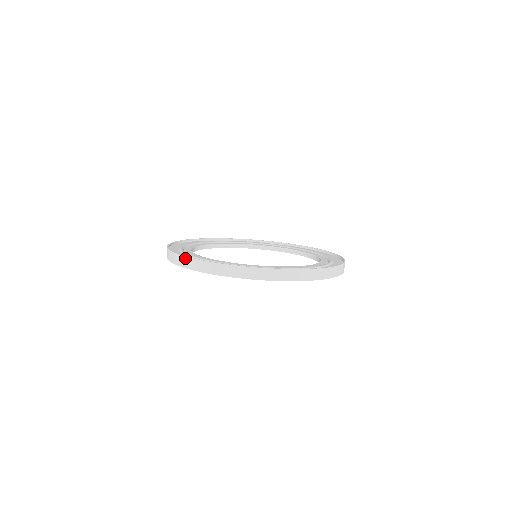
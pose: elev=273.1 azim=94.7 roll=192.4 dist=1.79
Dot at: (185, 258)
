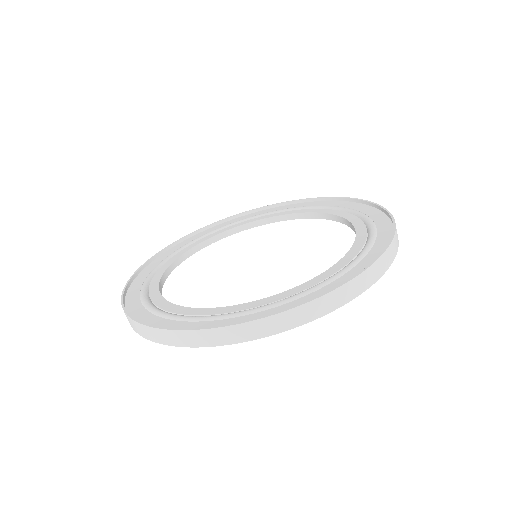
Dot at: (136, 324)
